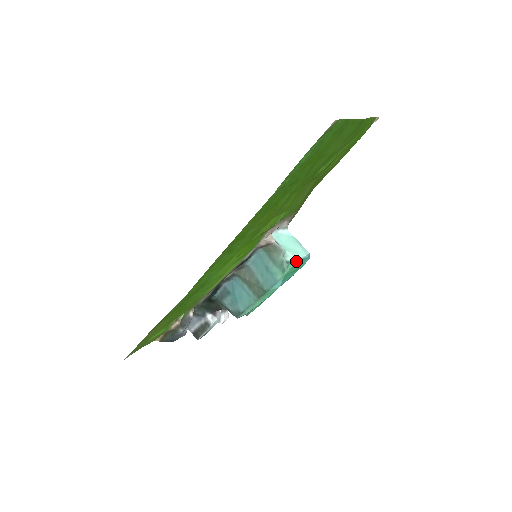
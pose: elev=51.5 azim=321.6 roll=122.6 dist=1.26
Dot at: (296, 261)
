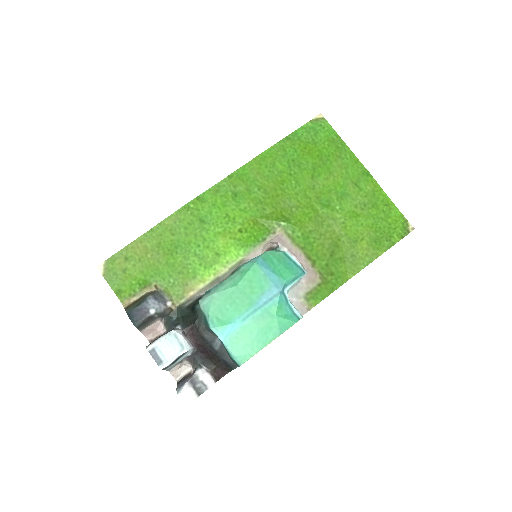
Dot at: (285, 253)
